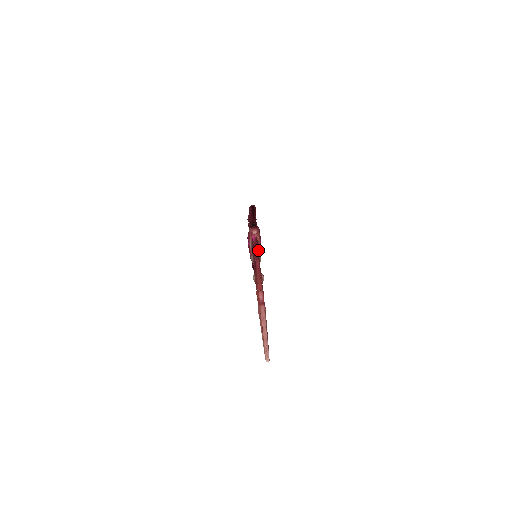
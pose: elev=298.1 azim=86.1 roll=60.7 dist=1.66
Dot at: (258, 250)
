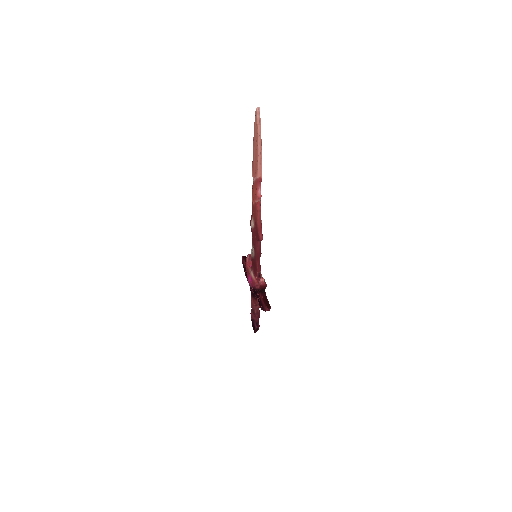
Dot at: (261, 276)
